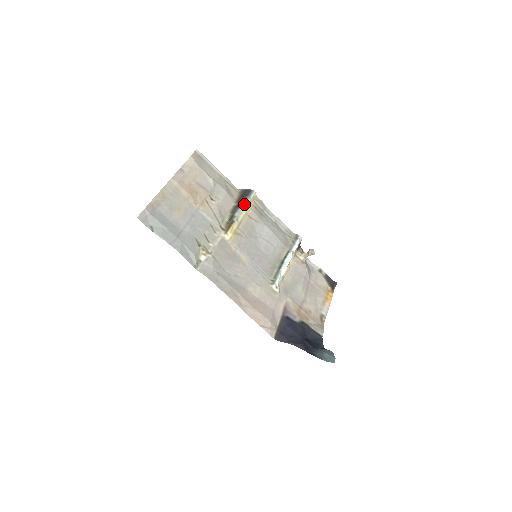
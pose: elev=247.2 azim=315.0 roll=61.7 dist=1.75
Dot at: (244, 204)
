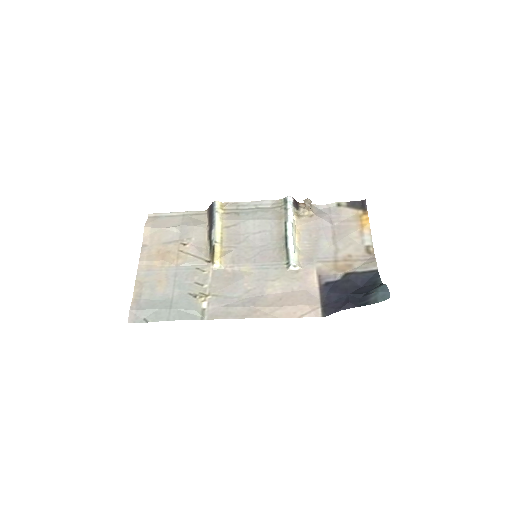
Dot at: (214, 222)
